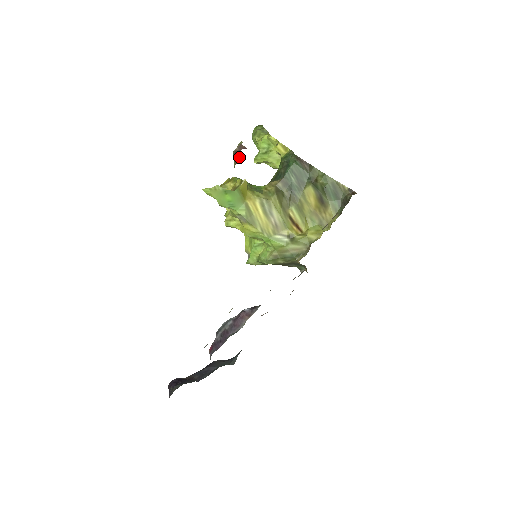
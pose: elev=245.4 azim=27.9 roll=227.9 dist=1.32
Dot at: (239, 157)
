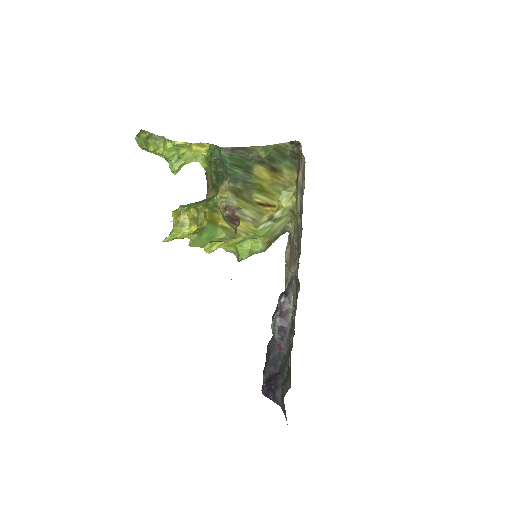
Dot at: (236, 219)
